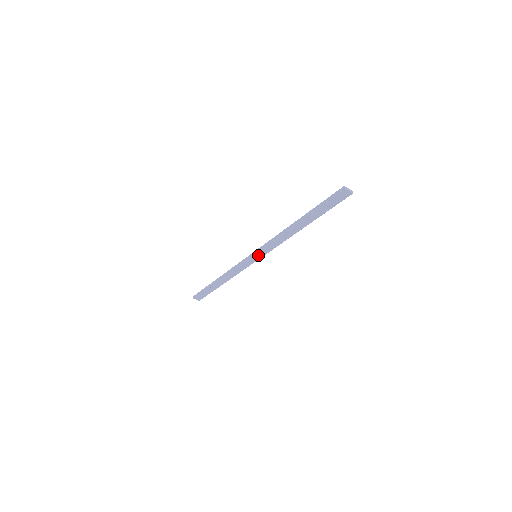
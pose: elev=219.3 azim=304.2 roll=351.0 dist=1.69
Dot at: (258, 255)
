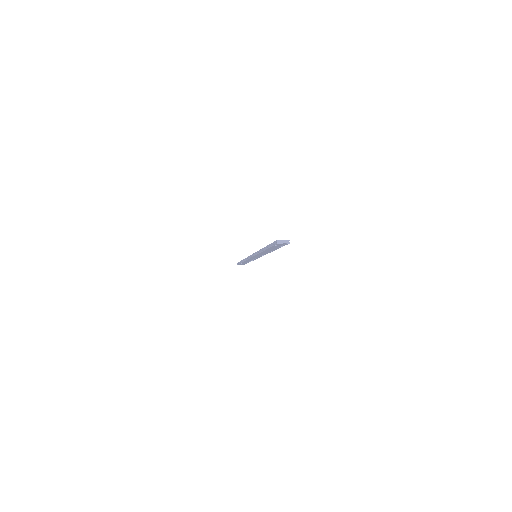
Dot at: occluded
